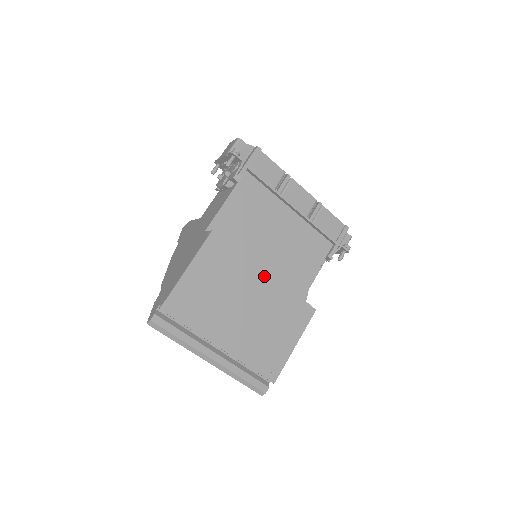
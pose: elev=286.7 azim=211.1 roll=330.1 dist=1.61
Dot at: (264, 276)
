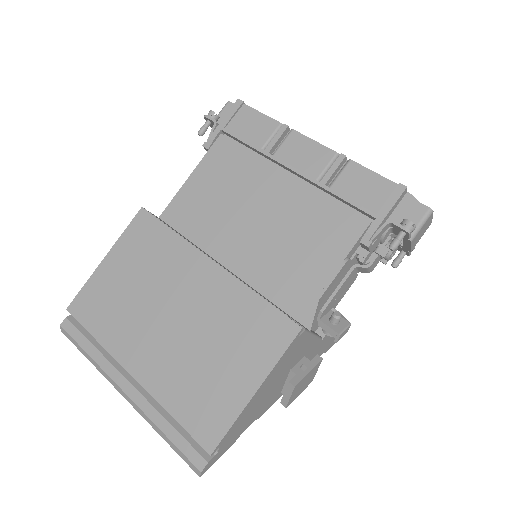
Dot at: (208, 267)
